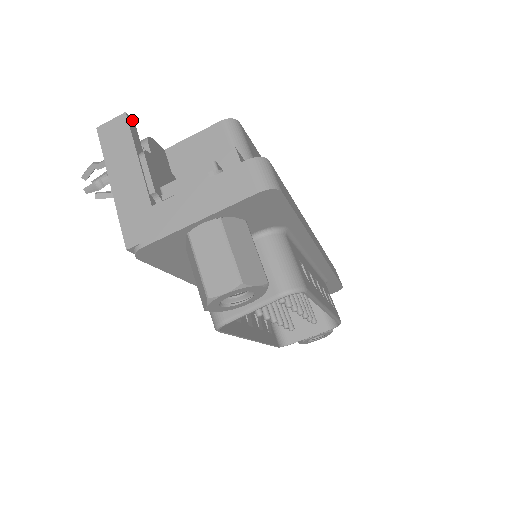
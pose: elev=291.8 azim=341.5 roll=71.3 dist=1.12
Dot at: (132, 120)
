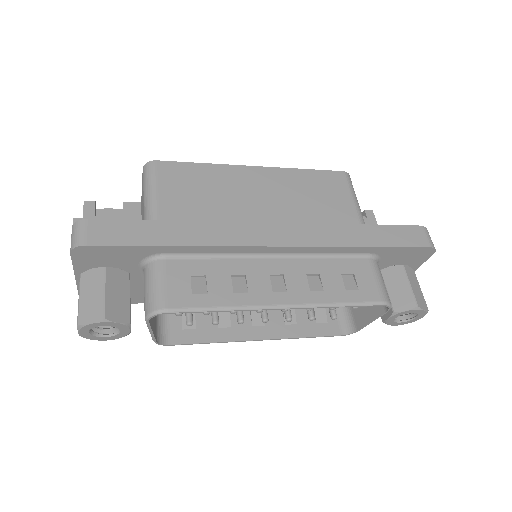
Dot at: (92, 203)
